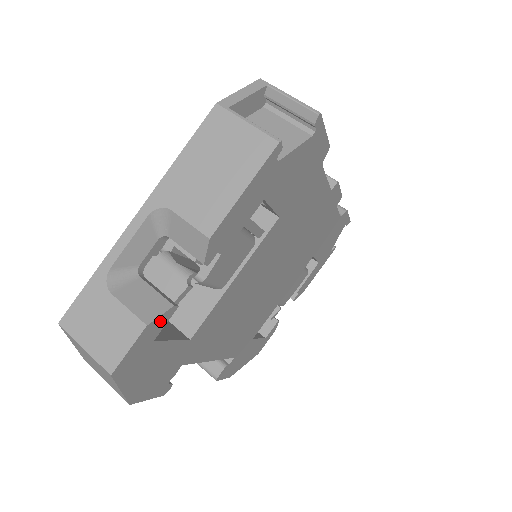
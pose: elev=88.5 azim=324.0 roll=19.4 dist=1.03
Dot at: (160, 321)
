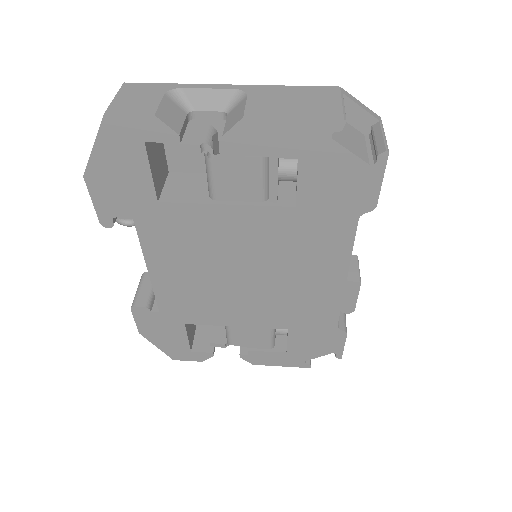
Dot at: (162, 131)
